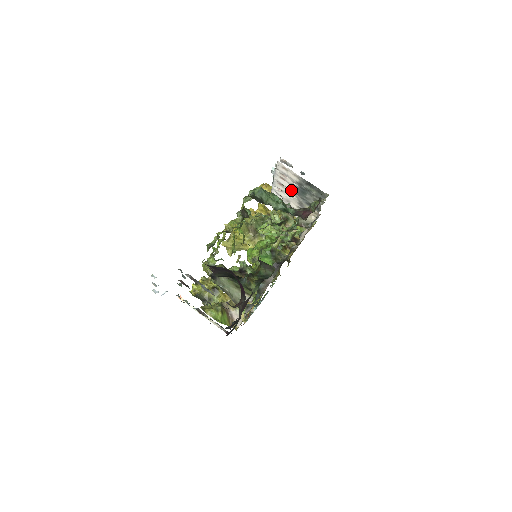
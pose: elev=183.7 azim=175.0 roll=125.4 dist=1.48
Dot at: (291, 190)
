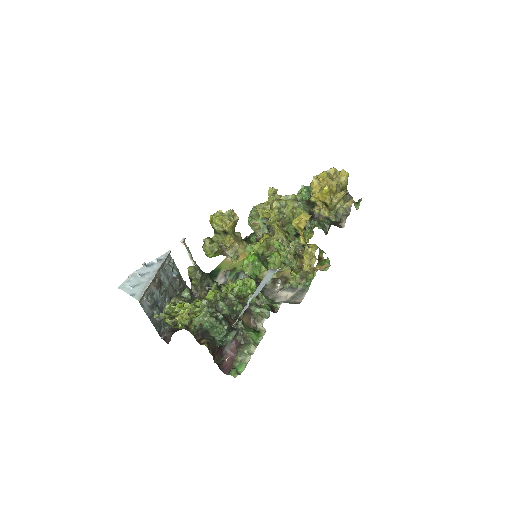
Dot at: occluded
